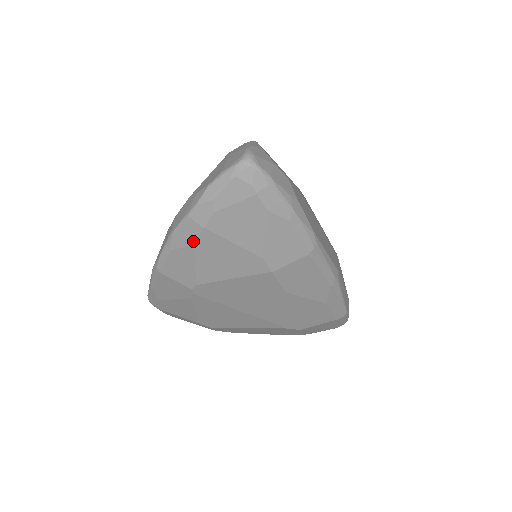
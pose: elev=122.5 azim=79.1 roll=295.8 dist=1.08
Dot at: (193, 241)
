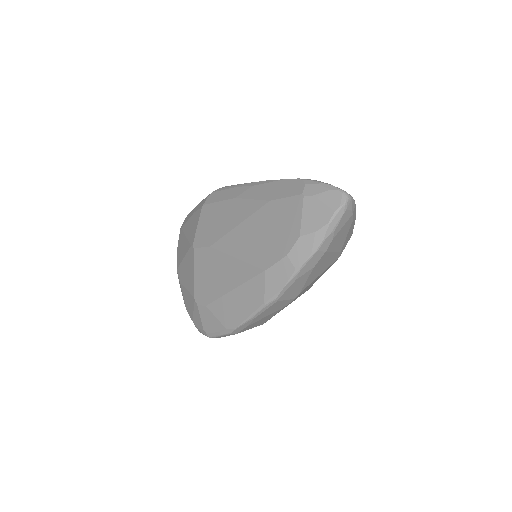
Dot at: (315, 265)
